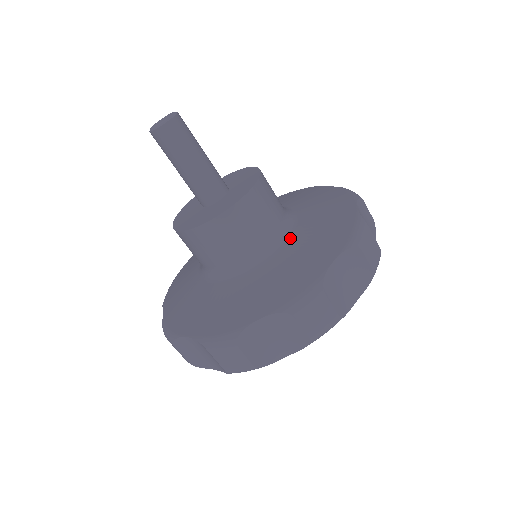
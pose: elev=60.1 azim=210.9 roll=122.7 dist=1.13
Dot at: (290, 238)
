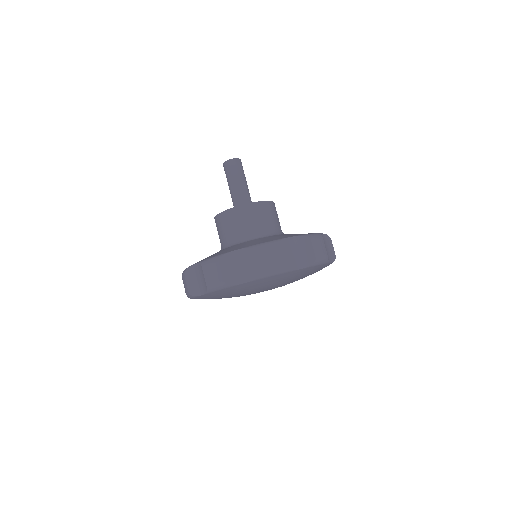
Dot at: occluded
